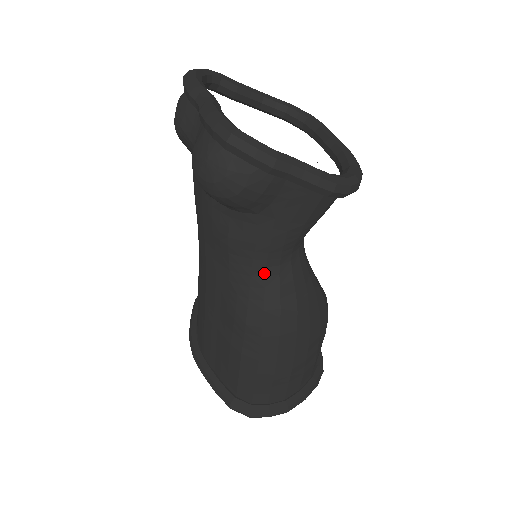
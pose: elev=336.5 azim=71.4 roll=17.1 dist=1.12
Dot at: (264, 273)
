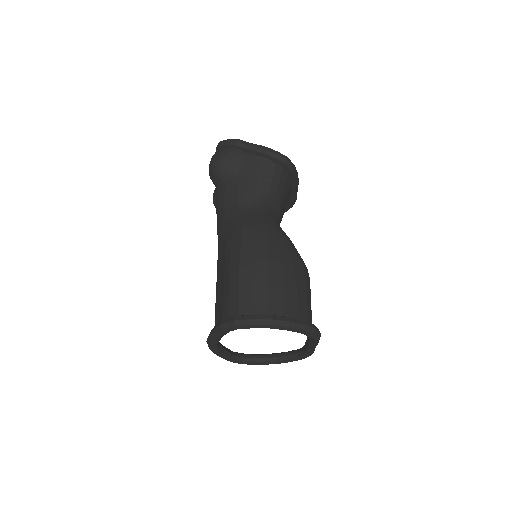
Dot at: (243, 210)
